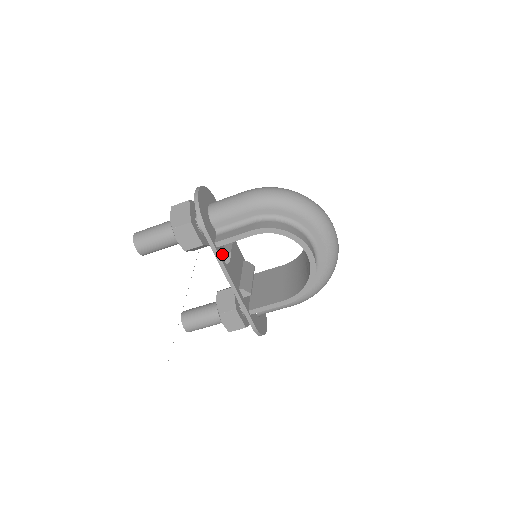
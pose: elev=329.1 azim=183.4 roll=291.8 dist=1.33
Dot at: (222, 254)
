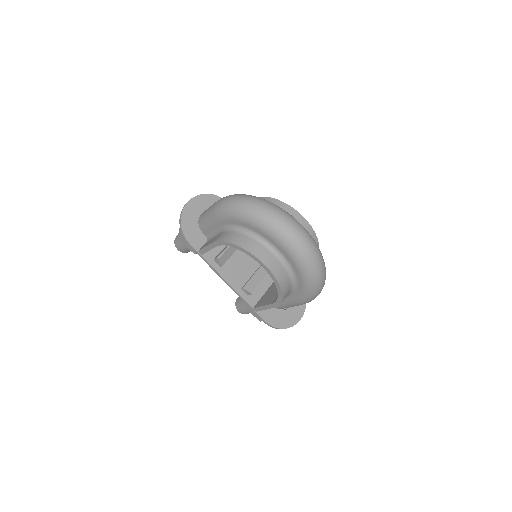
Dot at: (214, 259)
